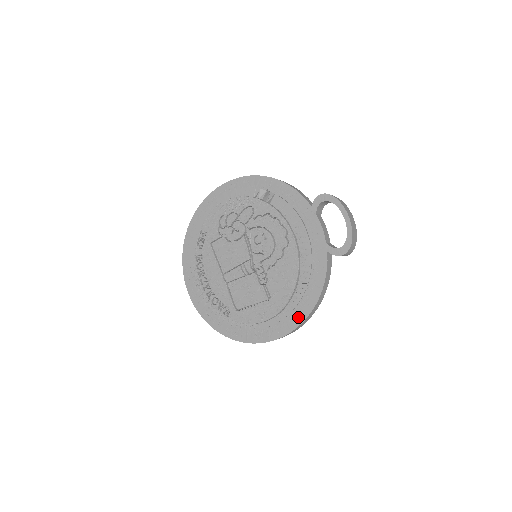
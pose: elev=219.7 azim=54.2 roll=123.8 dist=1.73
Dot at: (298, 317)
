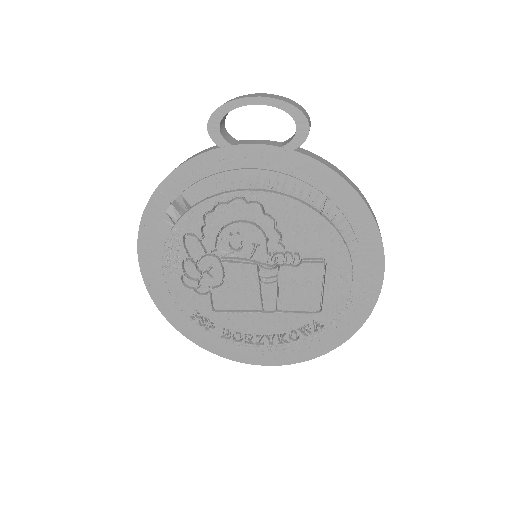
Dot at: (368, 231)
